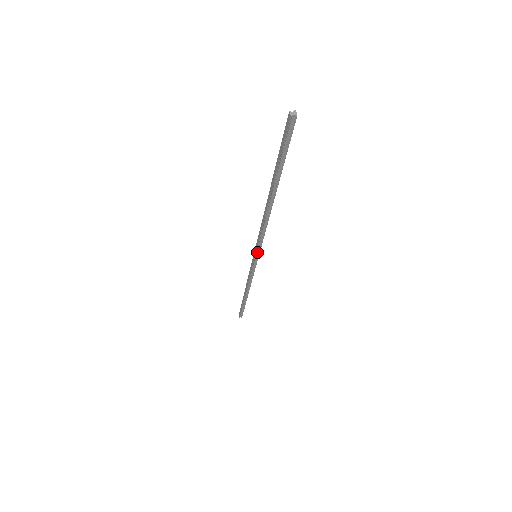
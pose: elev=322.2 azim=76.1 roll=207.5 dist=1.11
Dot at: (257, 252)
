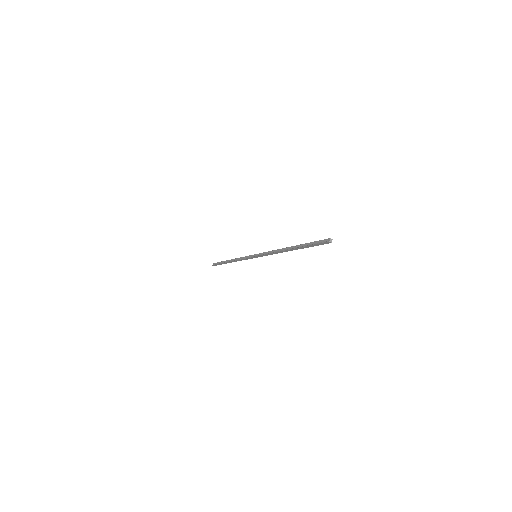
Dot at: (259, 256)
